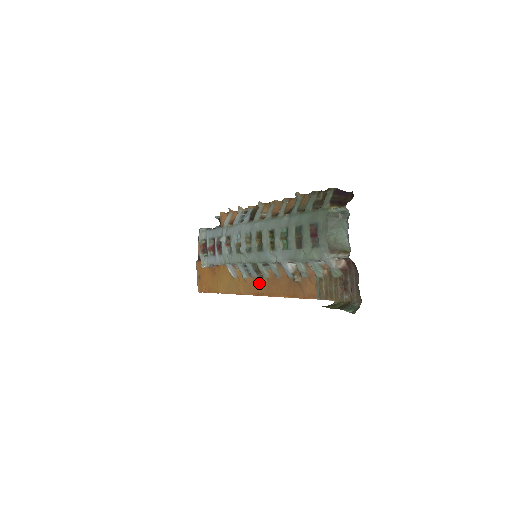
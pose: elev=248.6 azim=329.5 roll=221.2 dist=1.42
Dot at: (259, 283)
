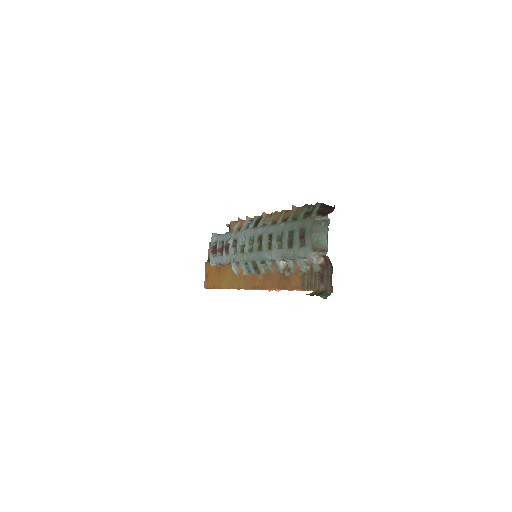
Dot at: (256, 279)
